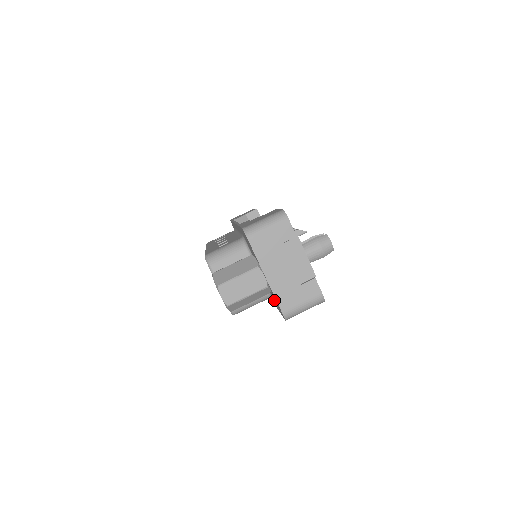
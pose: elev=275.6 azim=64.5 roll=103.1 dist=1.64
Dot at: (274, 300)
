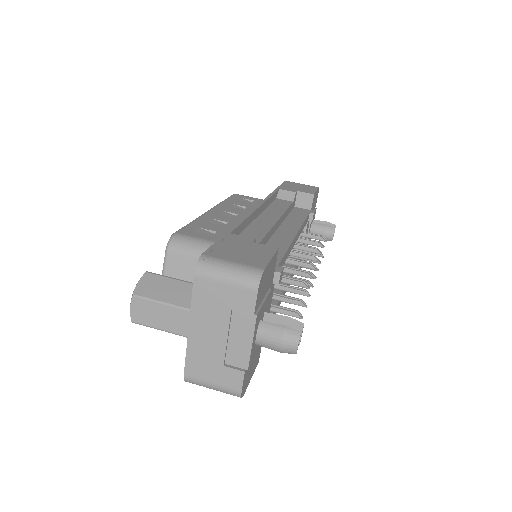
Dot at: occluded
